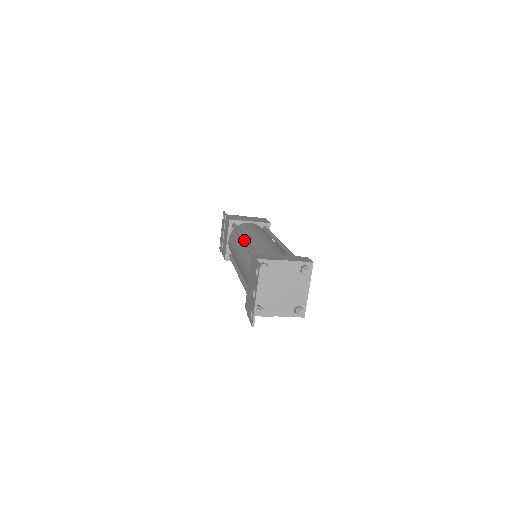
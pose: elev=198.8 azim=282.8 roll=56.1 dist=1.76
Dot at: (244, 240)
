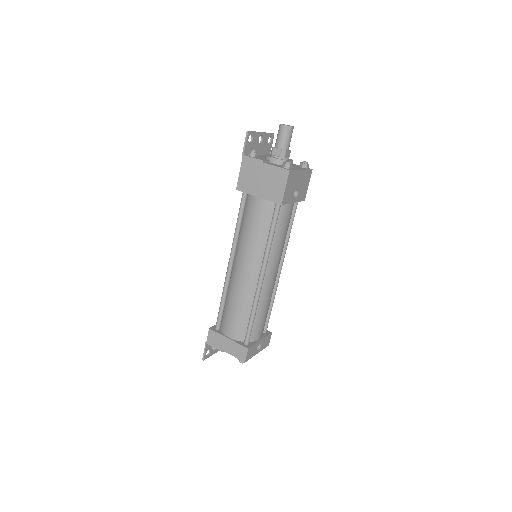
Dot at: (226, 272)
